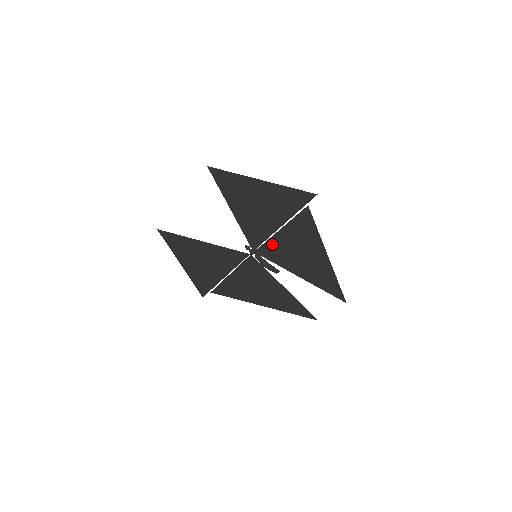
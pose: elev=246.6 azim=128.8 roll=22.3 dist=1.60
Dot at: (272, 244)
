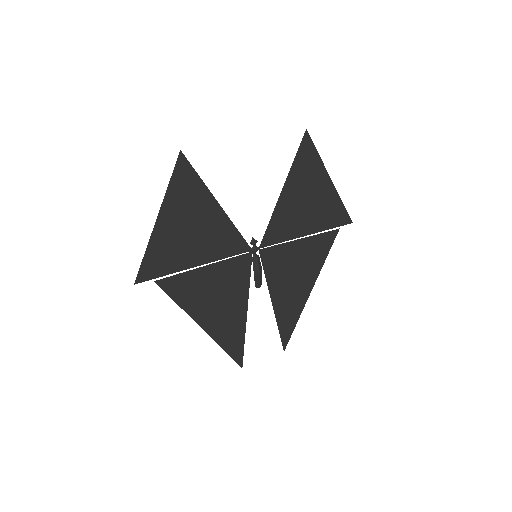
Dot at: (282, 250)
